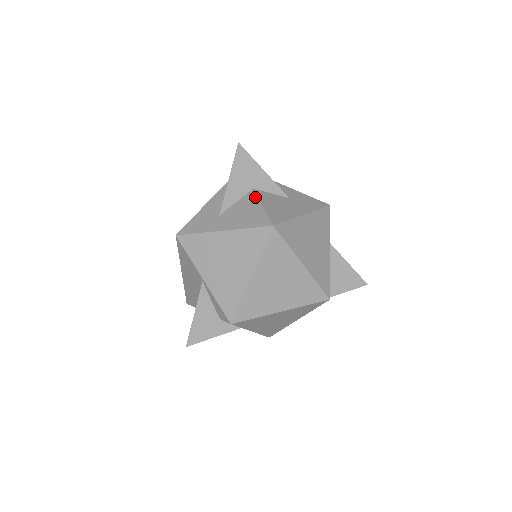
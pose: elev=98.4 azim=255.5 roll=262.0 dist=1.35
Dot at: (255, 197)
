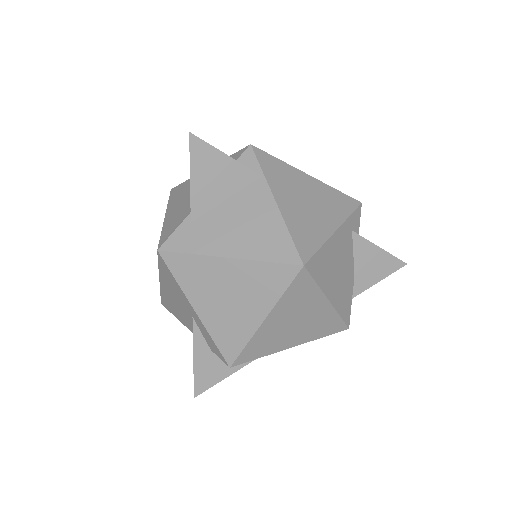
Dot at: occluded
